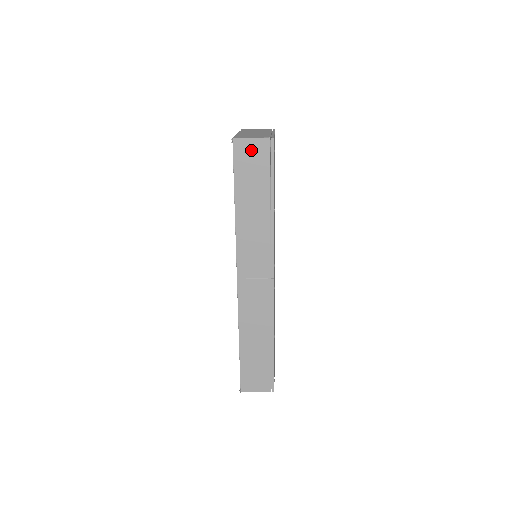
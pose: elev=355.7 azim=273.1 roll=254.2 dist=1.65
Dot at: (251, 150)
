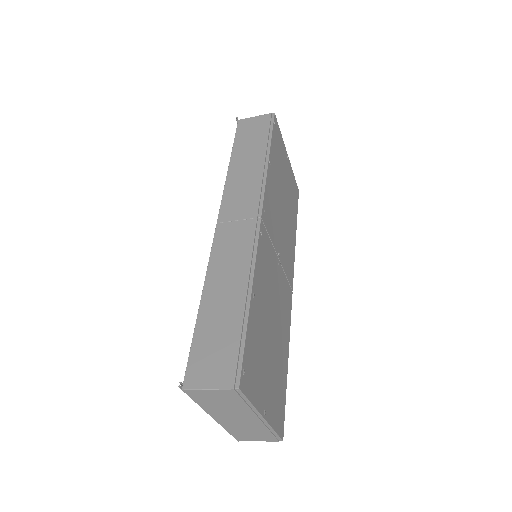
Dot at: (253, 123)
